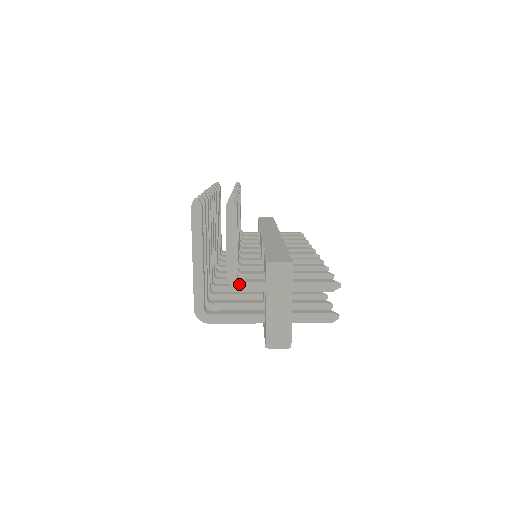
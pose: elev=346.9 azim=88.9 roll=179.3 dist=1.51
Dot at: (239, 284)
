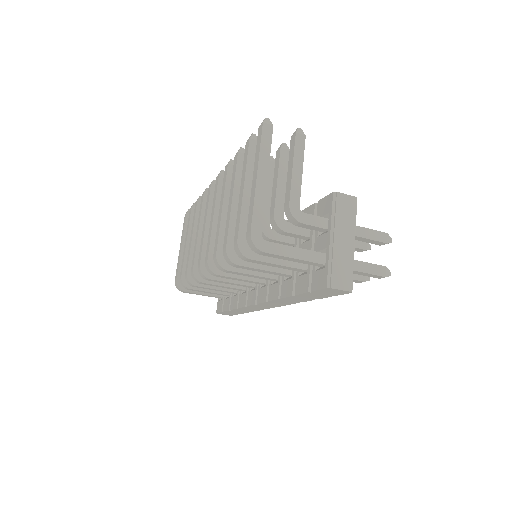
Dot at: (301, 214)
